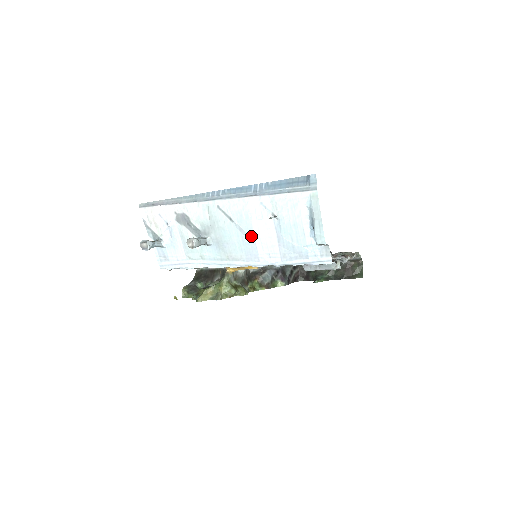
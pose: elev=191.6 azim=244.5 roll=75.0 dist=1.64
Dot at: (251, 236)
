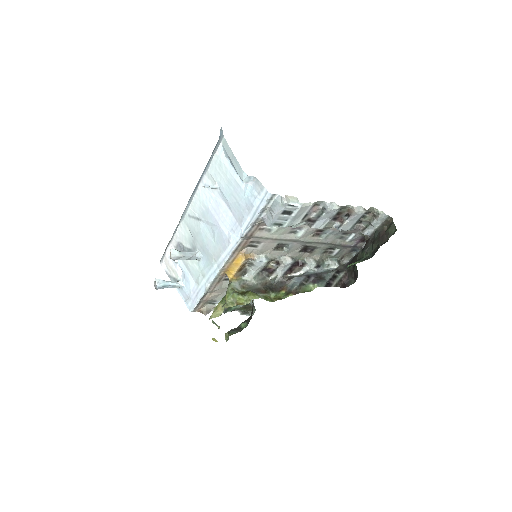
Dot at: (215, 223)
